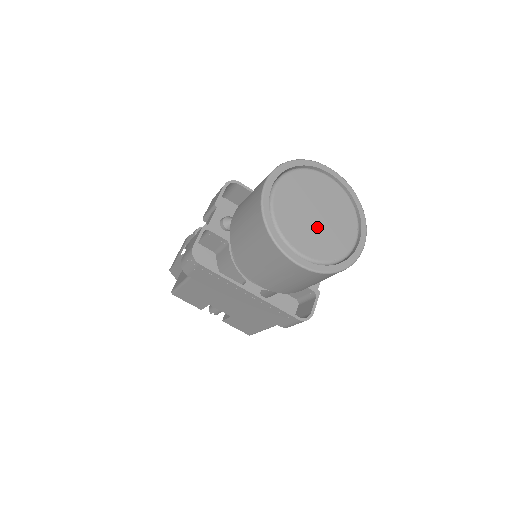
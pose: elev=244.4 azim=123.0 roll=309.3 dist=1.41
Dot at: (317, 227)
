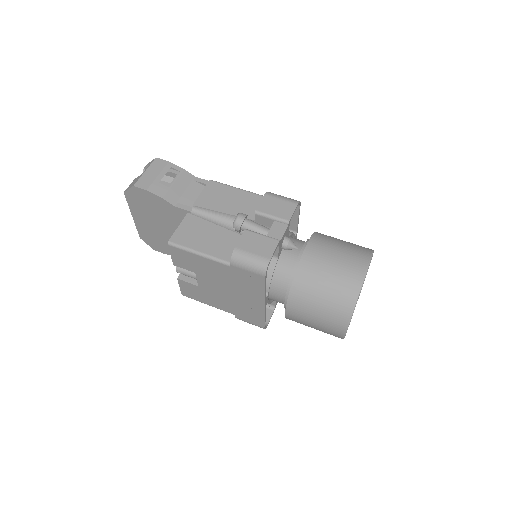
Dot at: occluded
